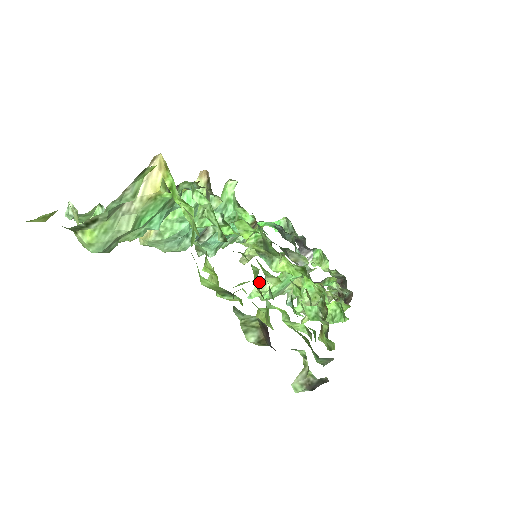
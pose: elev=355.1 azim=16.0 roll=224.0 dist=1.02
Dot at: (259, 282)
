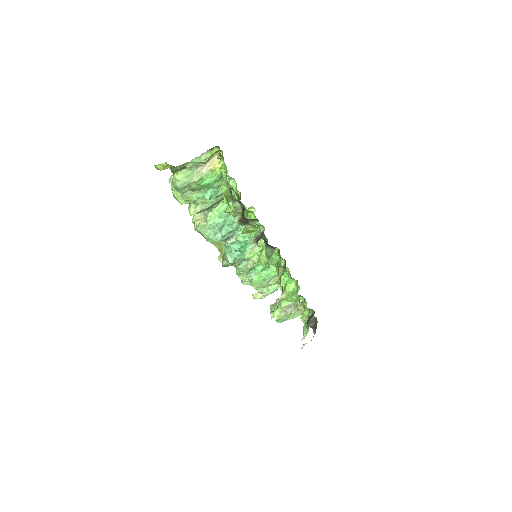
Dot at: (252, 247)
